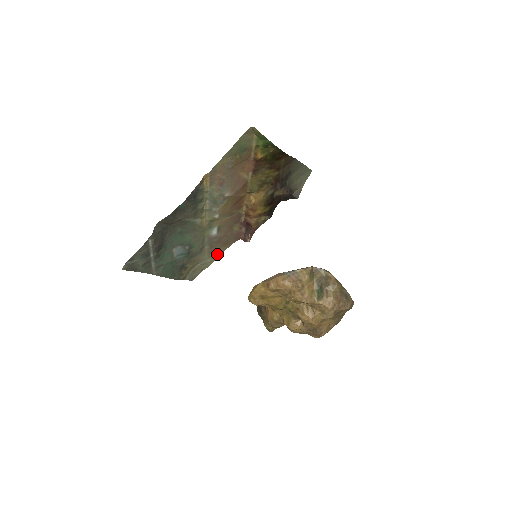
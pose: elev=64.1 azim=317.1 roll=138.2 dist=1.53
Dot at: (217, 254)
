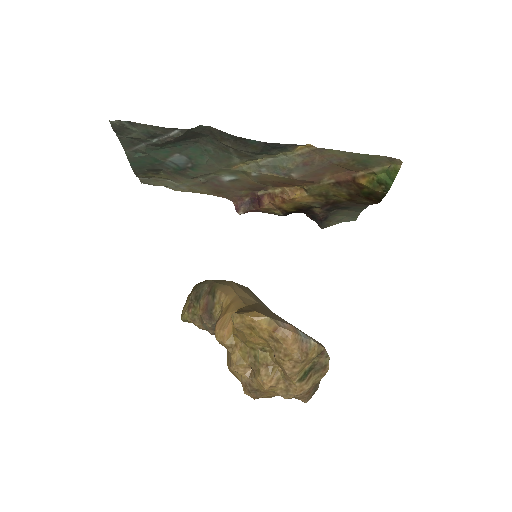
Dot at: (197, 190)
